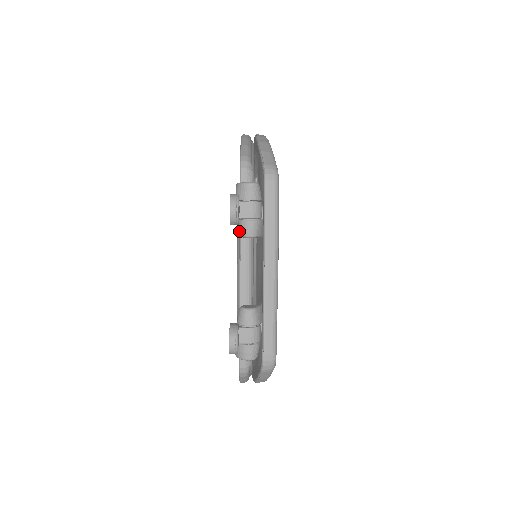
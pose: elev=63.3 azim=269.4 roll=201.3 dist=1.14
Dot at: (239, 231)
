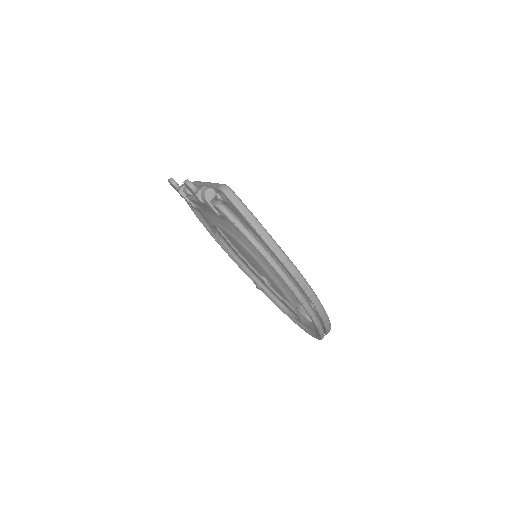
Dot at: (186, 192)
